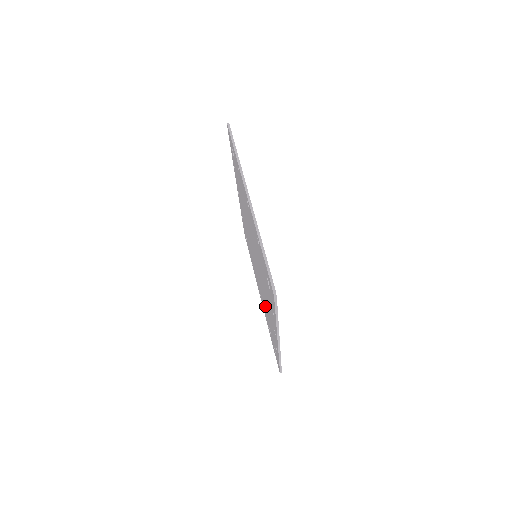
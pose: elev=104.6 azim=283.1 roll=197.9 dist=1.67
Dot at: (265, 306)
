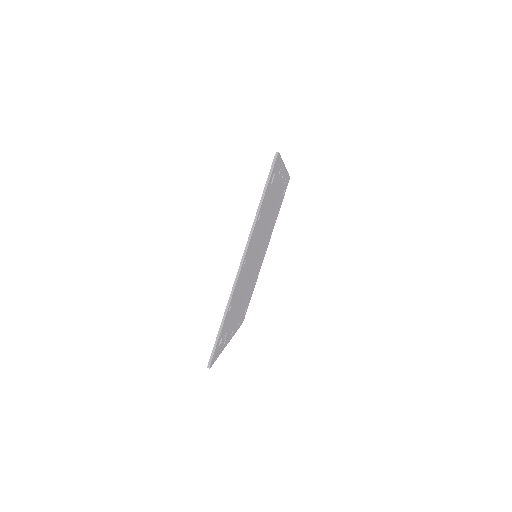
Dot at: occluded
